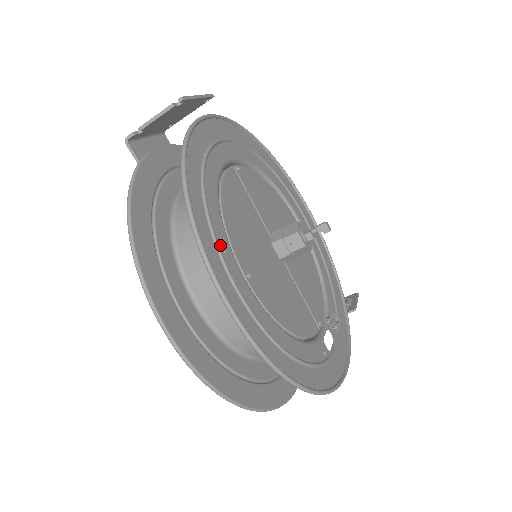
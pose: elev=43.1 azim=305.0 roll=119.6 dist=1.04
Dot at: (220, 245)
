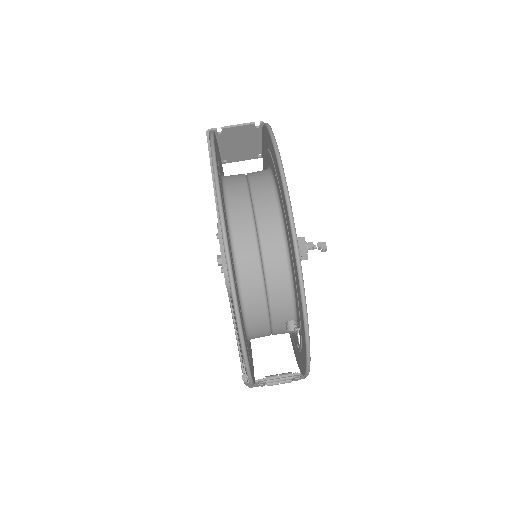
Dot at: occluded
